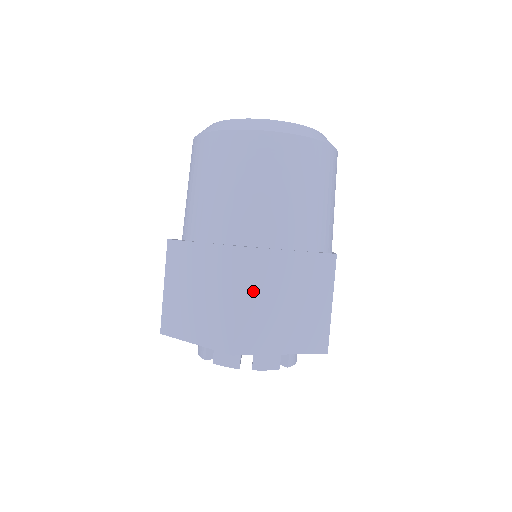
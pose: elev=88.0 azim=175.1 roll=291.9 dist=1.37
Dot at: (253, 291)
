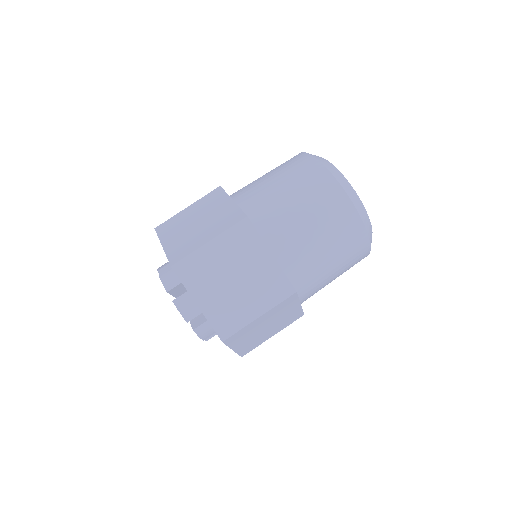
Dot at: (224, 248)
